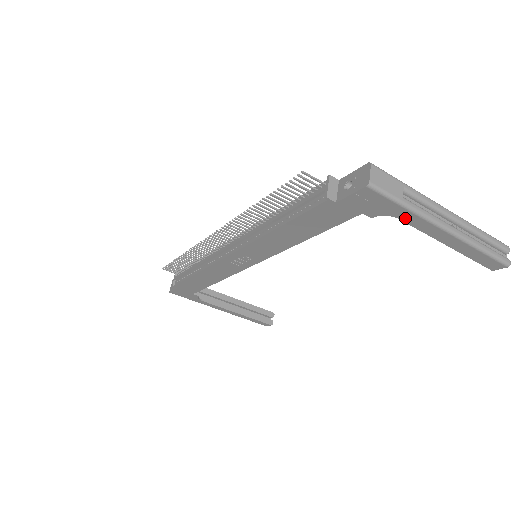
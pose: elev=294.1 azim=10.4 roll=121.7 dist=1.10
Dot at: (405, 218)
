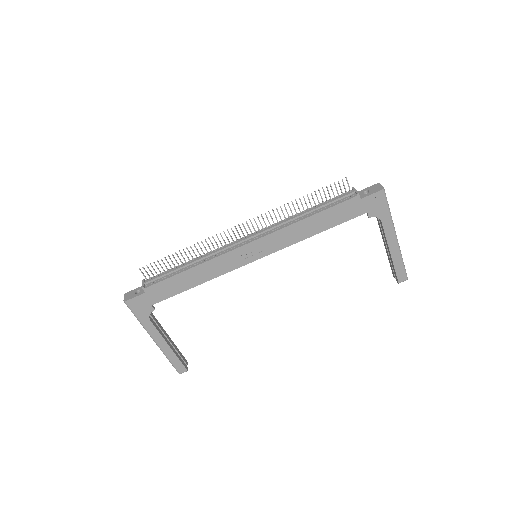
Dot at: (385, 222)
